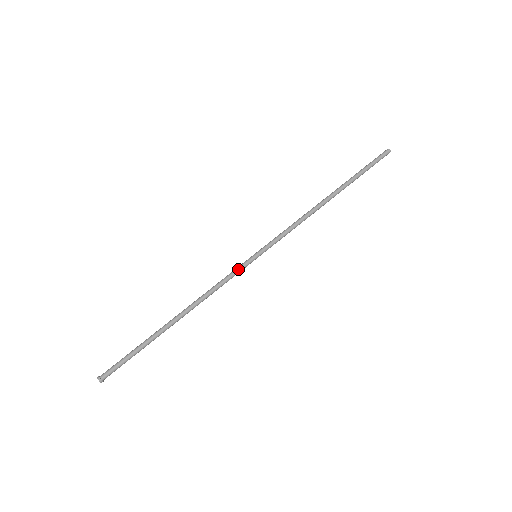
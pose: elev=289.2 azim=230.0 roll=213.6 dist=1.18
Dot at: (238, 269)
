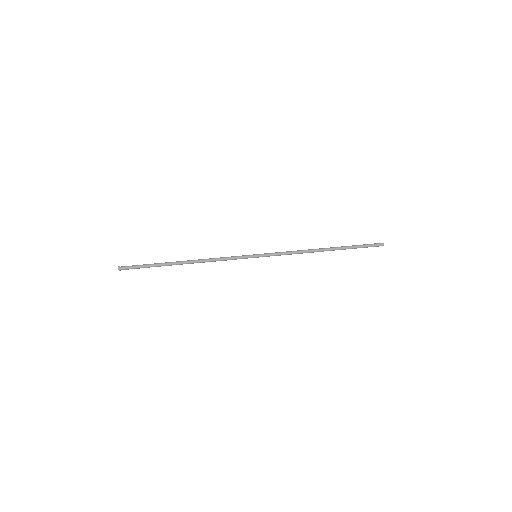
Dot at: (240, 256)
